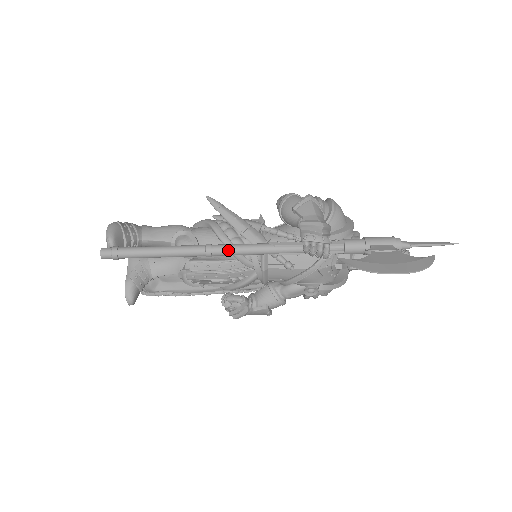
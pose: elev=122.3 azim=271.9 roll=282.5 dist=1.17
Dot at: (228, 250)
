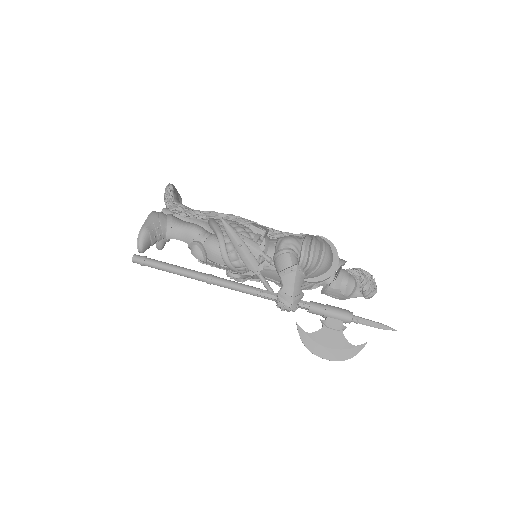
Dot at: (223, 286)
